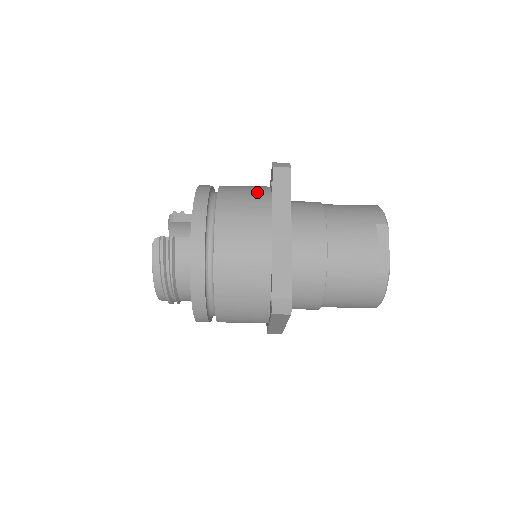
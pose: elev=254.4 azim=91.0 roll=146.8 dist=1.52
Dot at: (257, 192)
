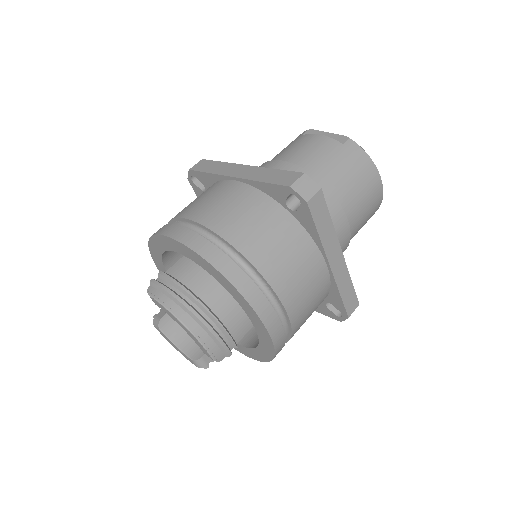
Dot at: occluded
